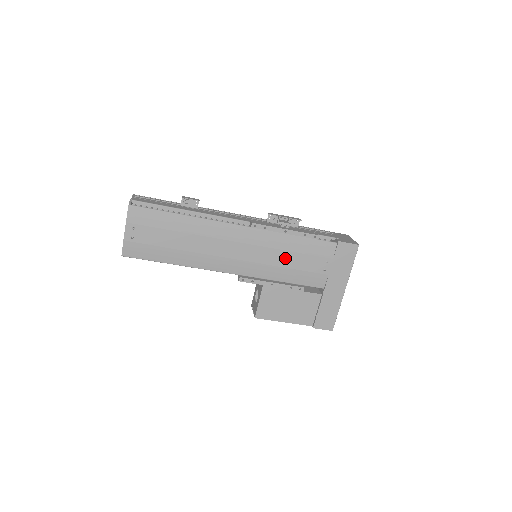
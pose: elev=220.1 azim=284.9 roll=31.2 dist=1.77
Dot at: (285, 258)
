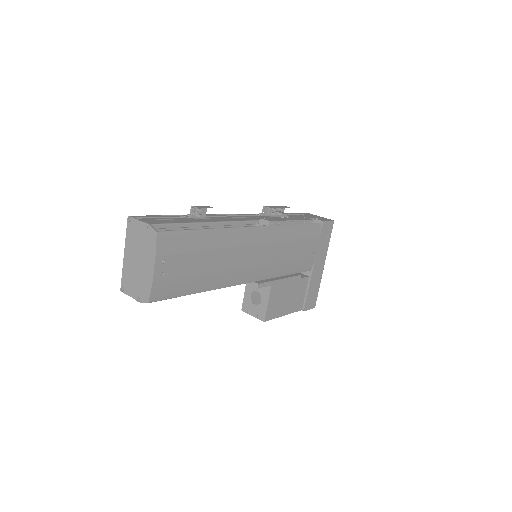
Dot at: (289, 250)
